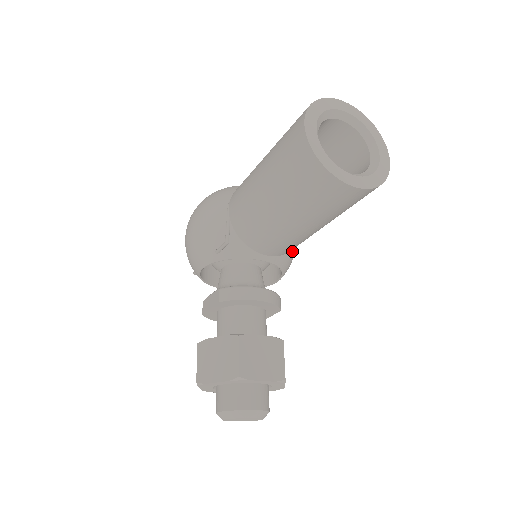
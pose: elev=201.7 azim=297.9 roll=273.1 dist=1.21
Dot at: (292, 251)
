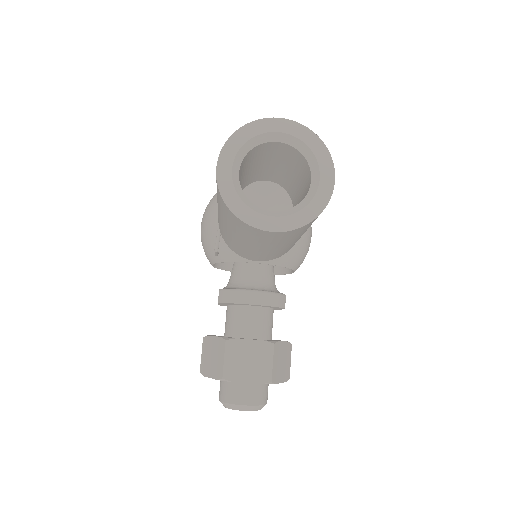
Dot at: (298, 247)
